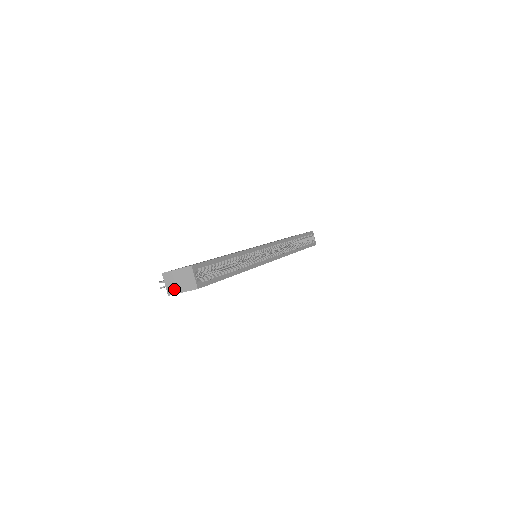
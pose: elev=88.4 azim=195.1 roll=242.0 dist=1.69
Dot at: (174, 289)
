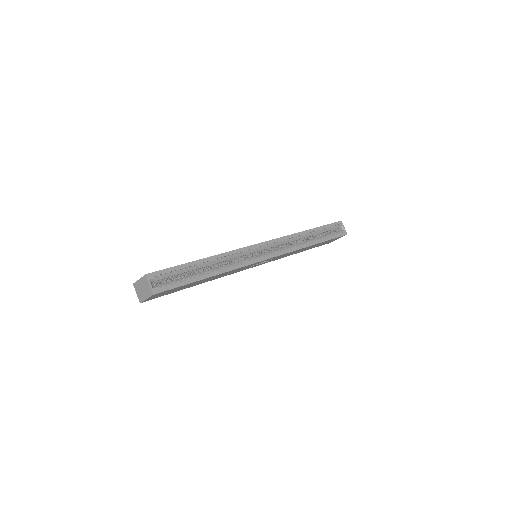
Dot at: (141, 297)
